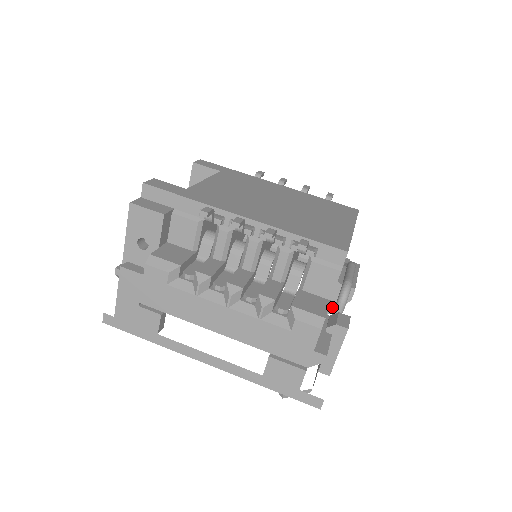
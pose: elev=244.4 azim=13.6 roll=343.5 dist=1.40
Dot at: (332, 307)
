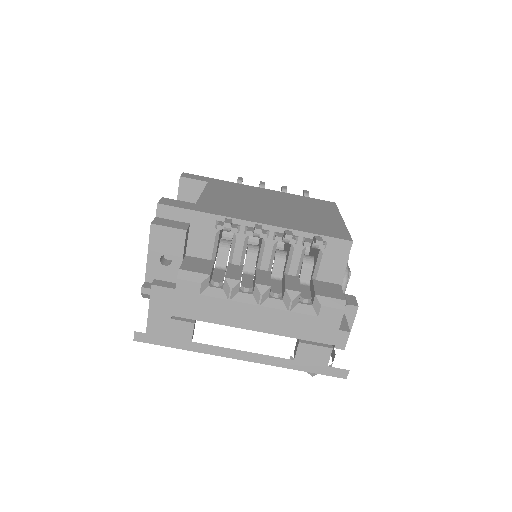
Dot at: occluded
